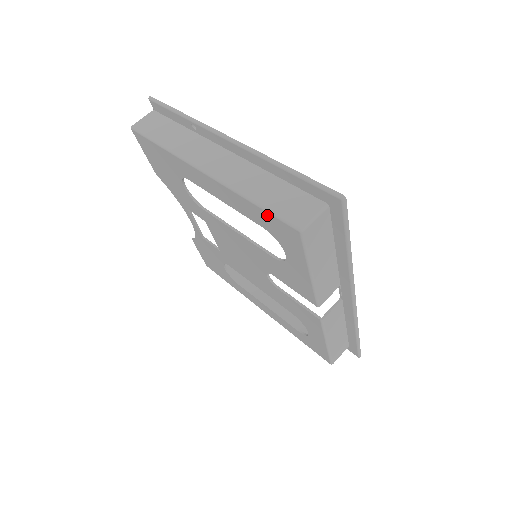
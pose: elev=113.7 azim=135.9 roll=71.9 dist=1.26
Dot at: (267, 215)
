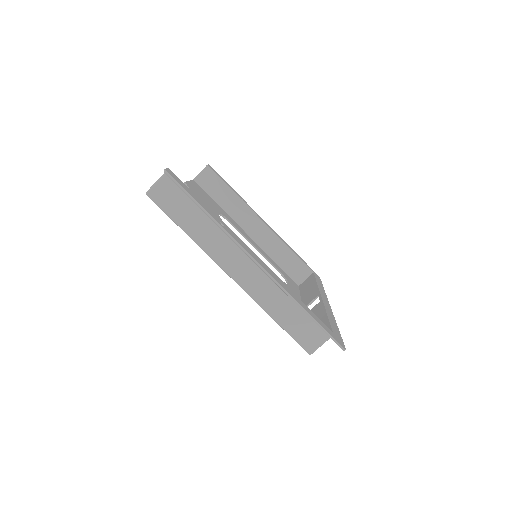
Dot at: (286, 330)
